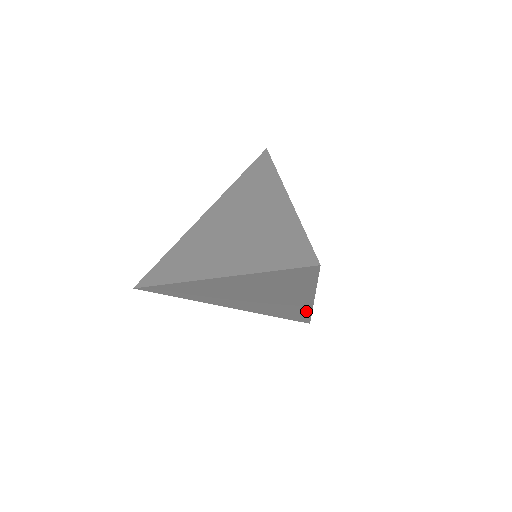
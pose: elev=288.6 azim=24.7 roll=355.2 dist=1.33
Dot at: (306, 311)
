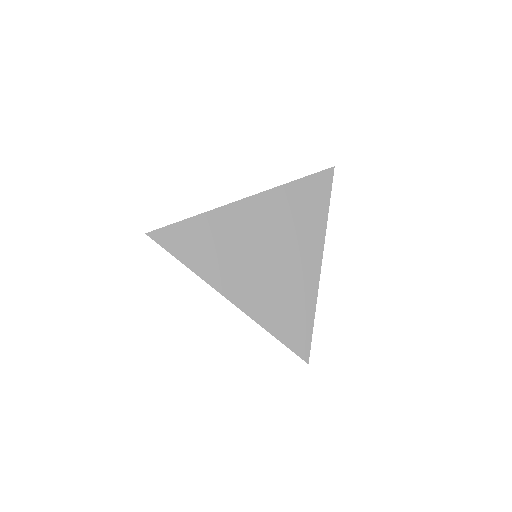
Dot at: occluded
